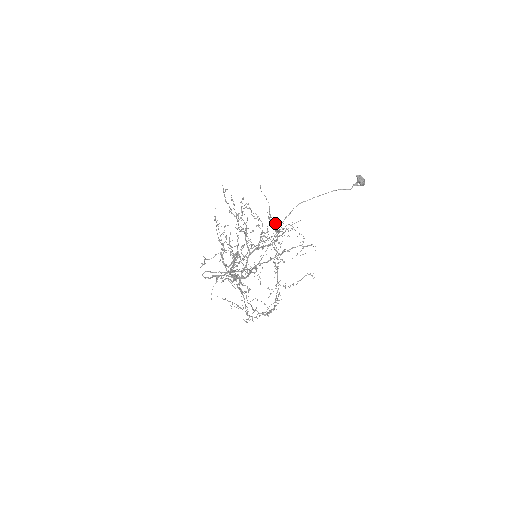
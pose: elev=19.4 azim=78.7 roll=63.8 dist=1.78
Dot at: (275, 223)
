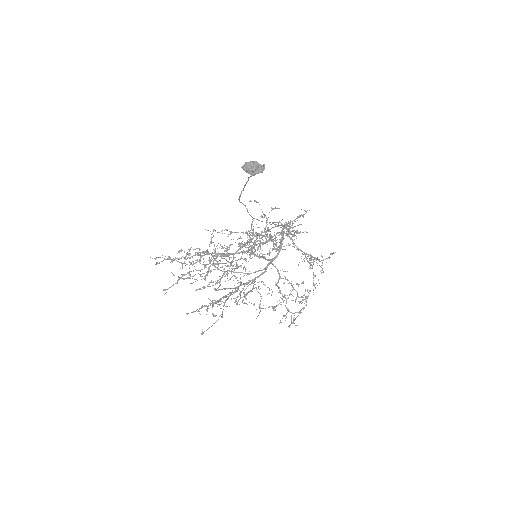
Dot at: (228, 247)
